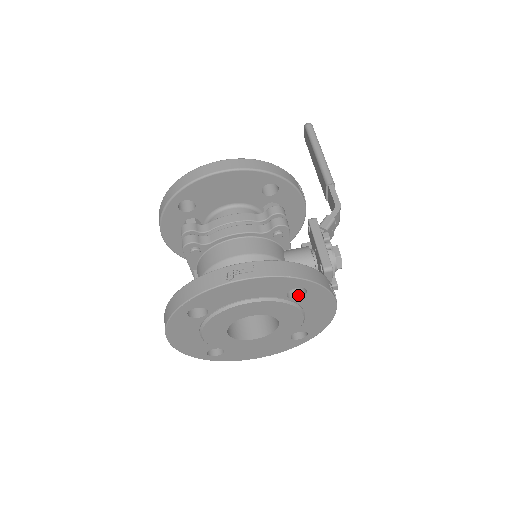
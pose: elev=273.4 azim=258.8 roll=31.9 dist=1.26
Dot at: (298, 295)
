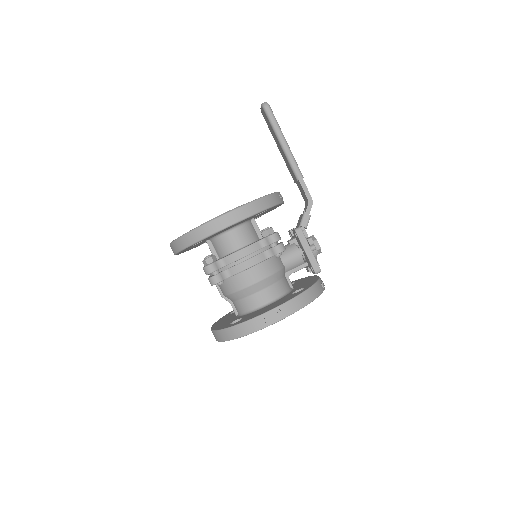
Dot at: occluded
